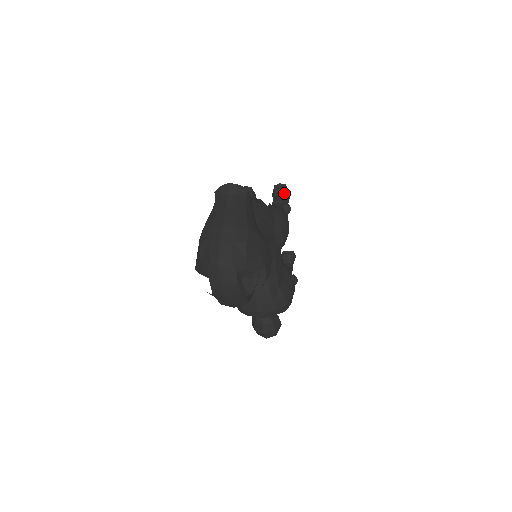
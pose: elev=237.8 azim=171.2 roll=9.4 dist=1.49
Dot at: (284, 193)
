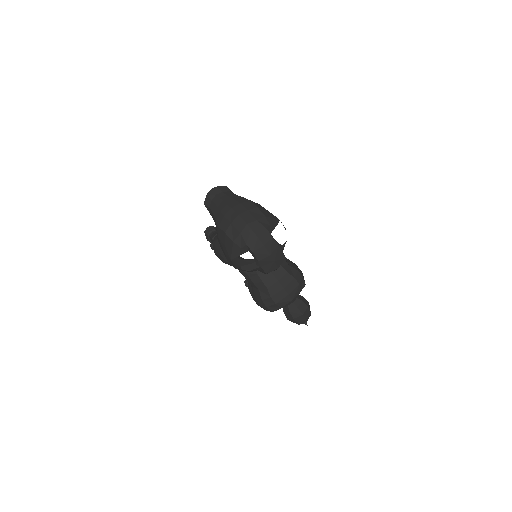
Dot at: occluded
